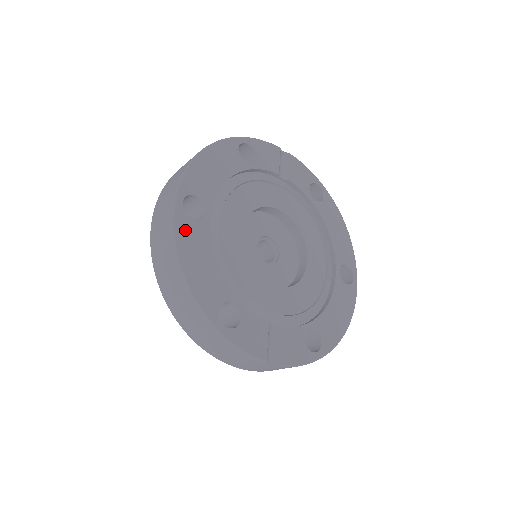
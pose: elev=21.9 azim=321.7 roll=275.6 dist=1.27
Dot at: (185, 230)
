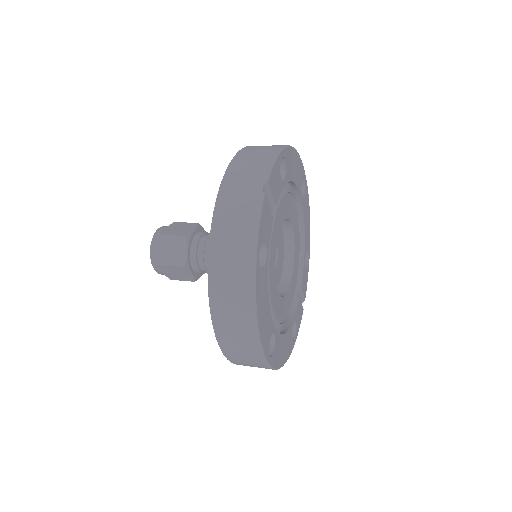
Dot at: (276, 359)
